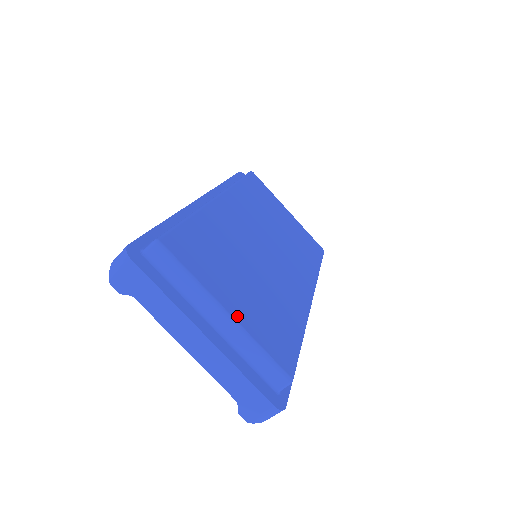
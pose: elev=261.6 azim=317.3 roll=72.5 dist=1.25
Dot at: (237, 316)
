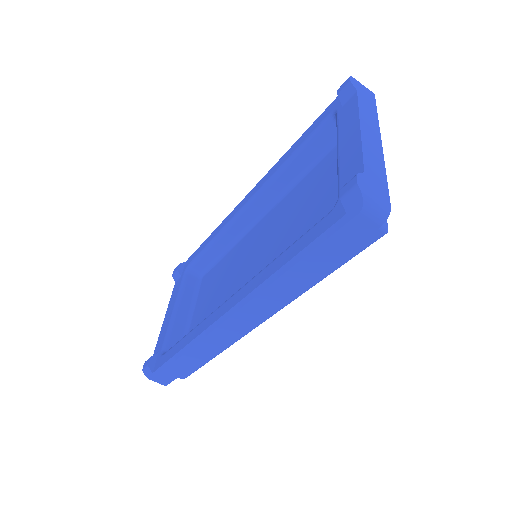
Dot at: occluded
